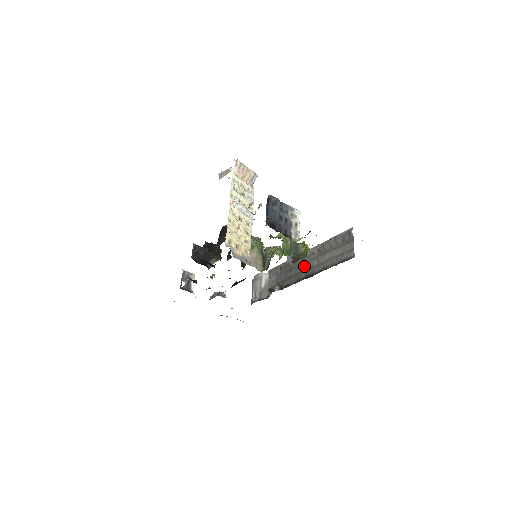
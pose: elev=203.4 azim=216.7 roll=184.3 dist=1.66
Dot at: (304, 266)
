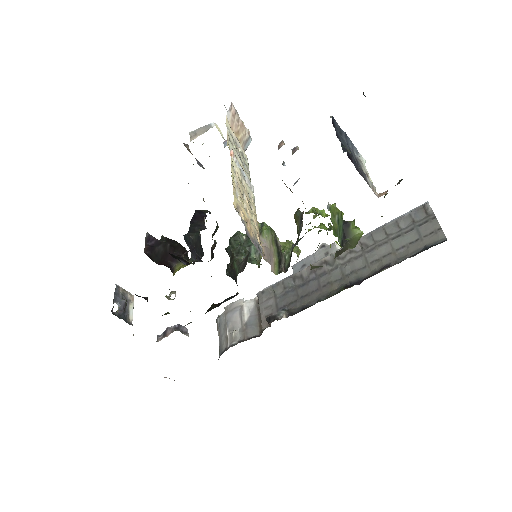
Dot at: (335, 273)
